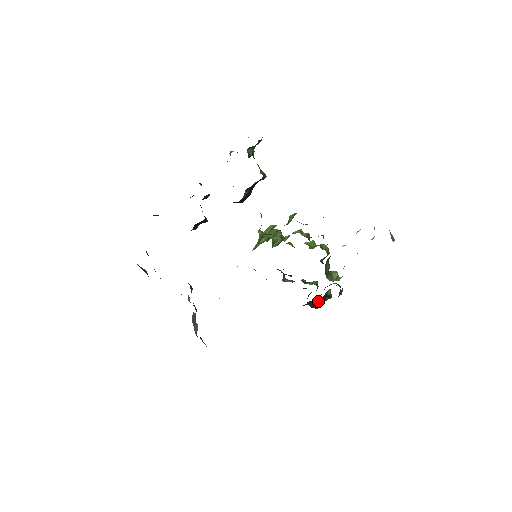
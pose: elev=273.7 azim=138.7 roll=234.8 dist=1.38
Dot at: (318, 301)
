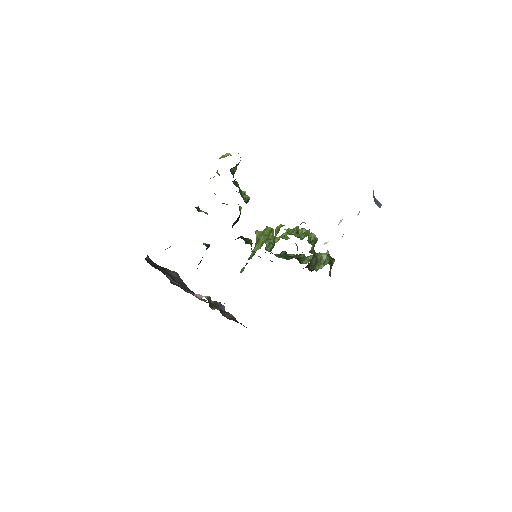
Dot at: occluded
